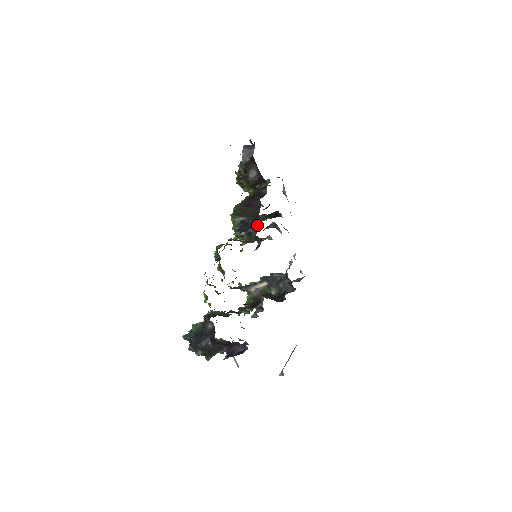
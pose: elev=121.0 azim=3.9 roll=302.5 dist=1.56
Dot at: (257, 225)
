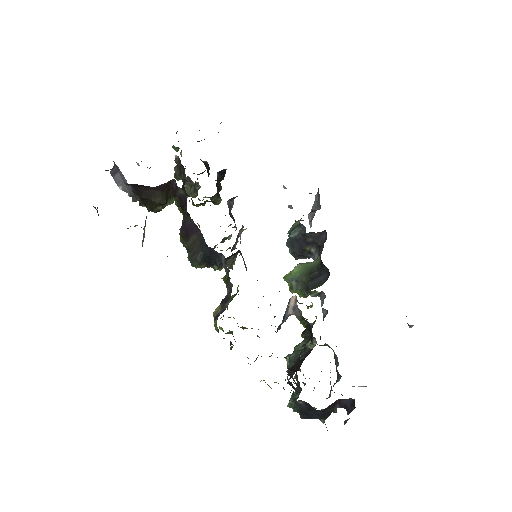
Dot at: (216, 253)
